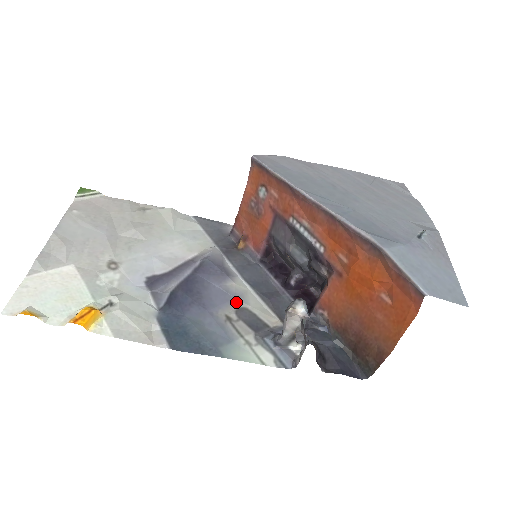
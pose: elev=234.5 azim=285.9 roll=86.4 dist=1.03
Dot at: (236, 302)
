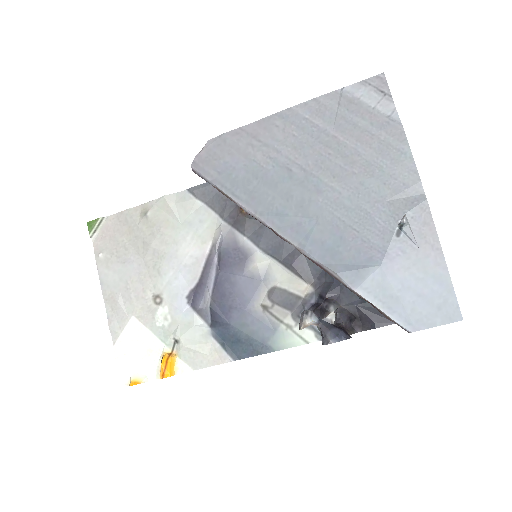
Dot at: (264, 285)
